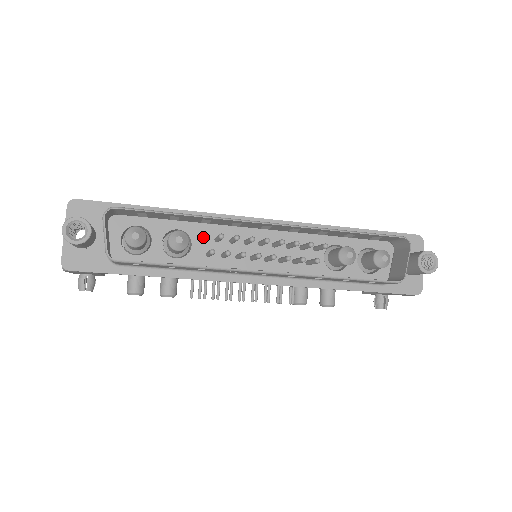
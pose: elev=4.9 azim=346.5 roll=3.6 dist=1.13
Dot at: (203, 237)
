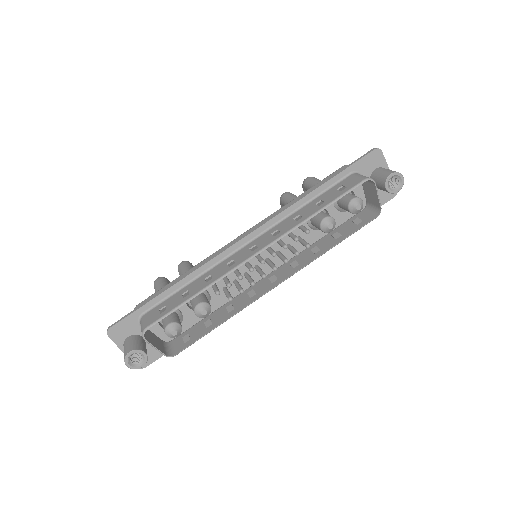
Dot at: (217, 294)
